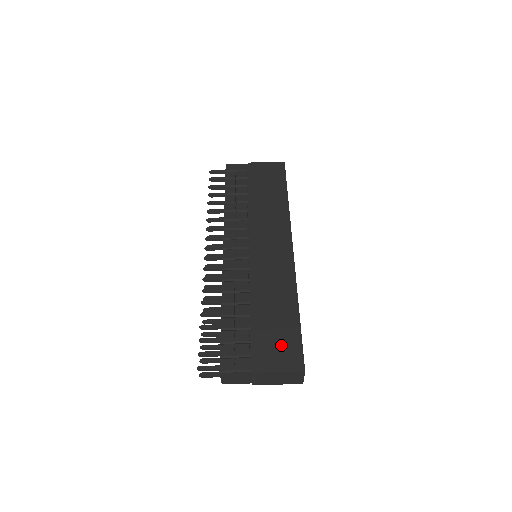
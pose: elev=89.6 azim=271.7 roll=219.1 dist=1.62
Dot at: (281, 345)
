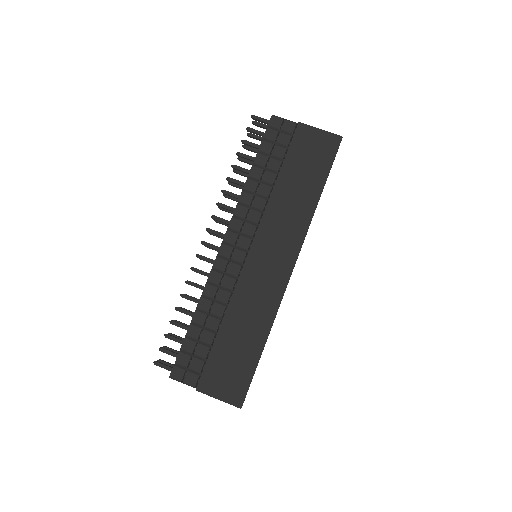
Dot at: (232, 375)
